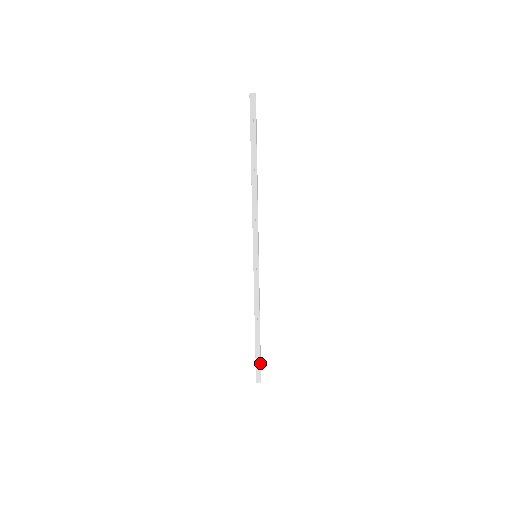
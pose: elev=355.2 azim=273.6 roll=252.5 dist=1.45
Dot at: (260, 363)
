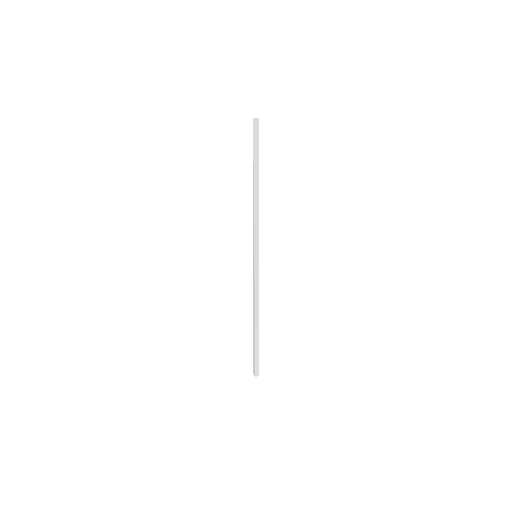
Dot at: (258, 356)
